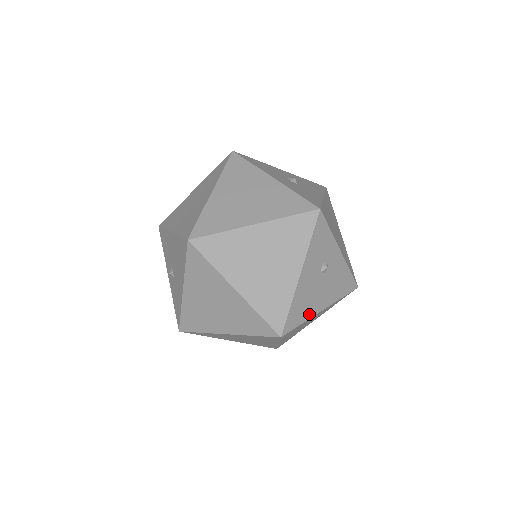
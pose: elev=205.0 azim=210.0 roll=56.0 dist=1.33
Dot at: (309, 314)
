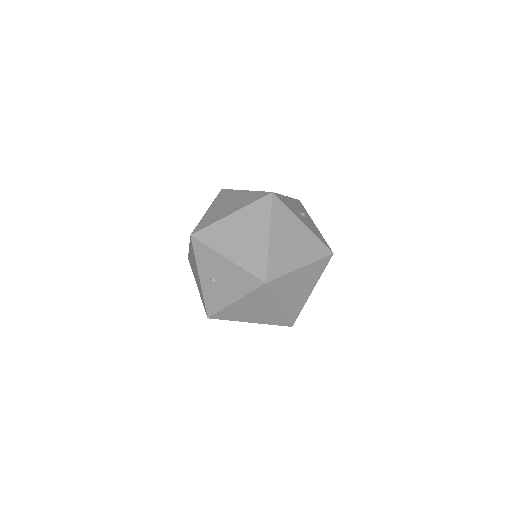
Dot at: occluded
